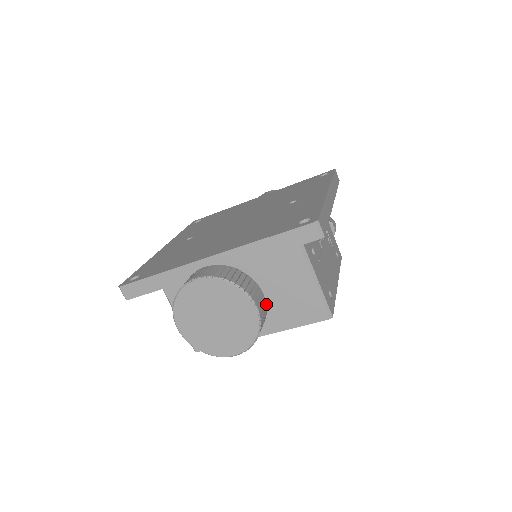
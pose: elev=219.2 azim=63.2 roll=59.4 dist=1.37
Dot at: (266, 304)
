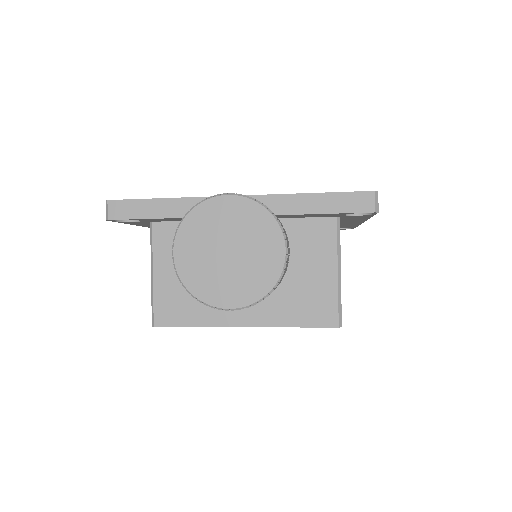
Dot at: occluded
